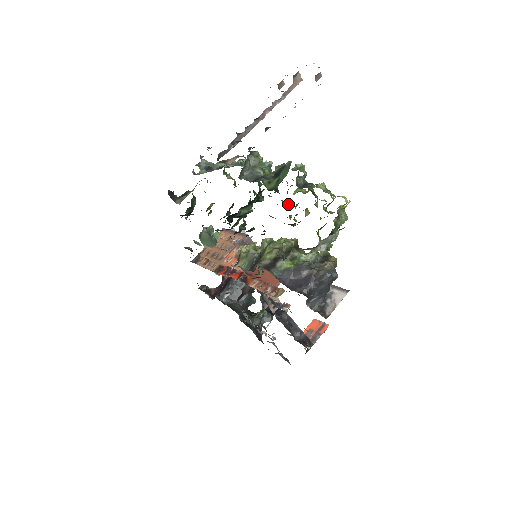
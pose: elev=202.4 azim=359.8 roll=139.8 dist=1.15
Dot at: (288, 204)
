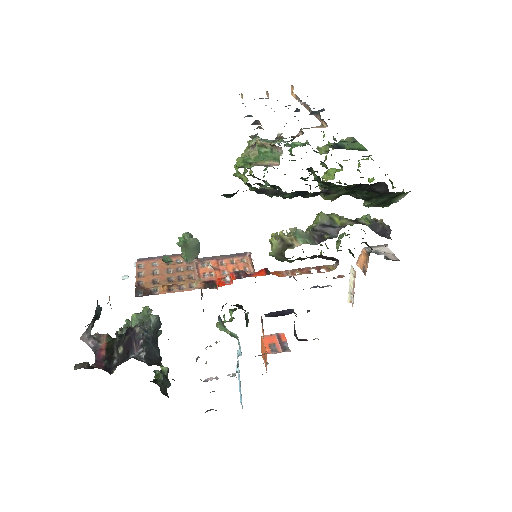
Dot at: (333, 179)
